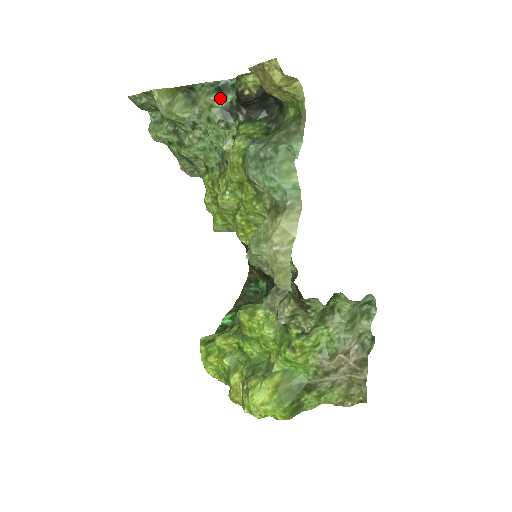
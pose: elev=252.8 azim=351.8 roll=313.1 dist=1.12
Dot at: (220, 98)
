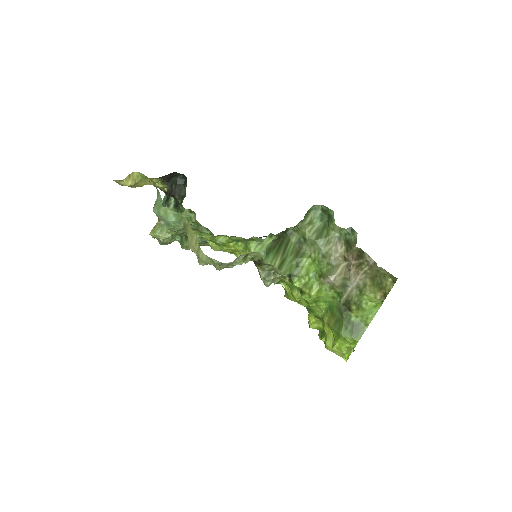
Dot at: (169, 204)
